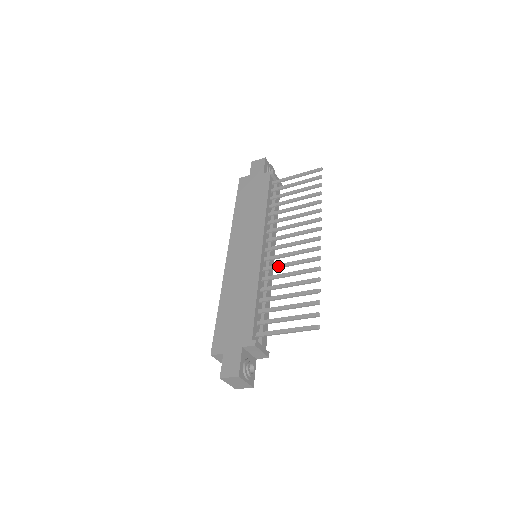
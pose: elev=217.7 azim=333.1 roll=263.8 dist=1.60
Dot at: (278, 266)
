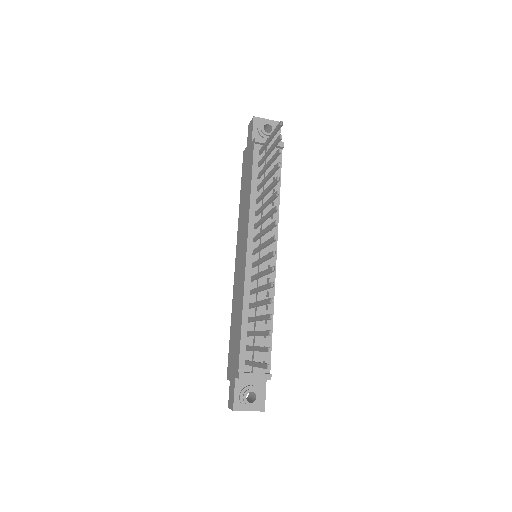
Dot at: (256, 277)
